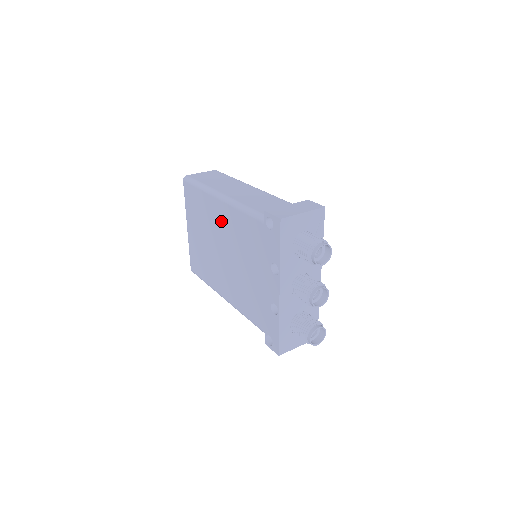
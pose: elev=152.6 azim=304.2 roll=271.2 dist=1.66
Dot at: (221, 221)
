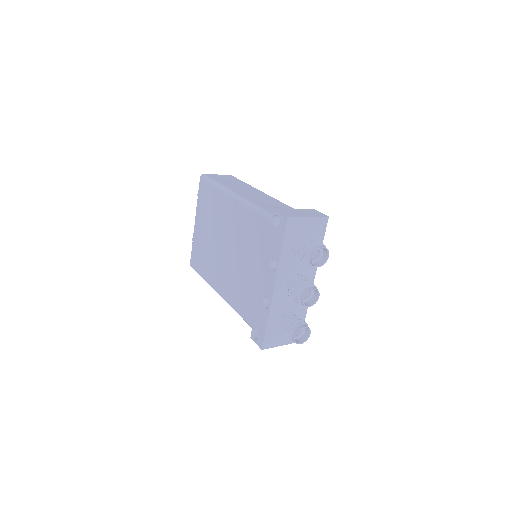
Dot at: (230, 218)
